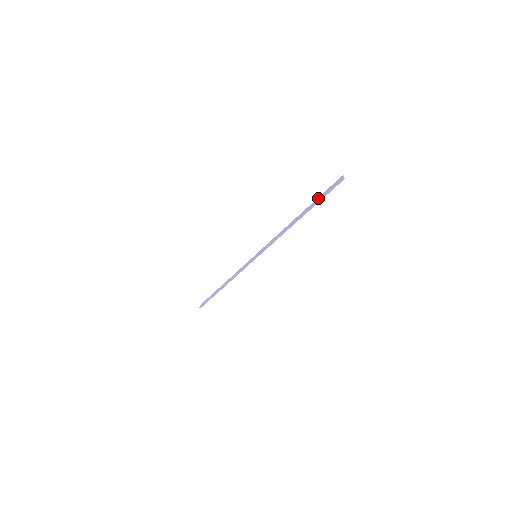
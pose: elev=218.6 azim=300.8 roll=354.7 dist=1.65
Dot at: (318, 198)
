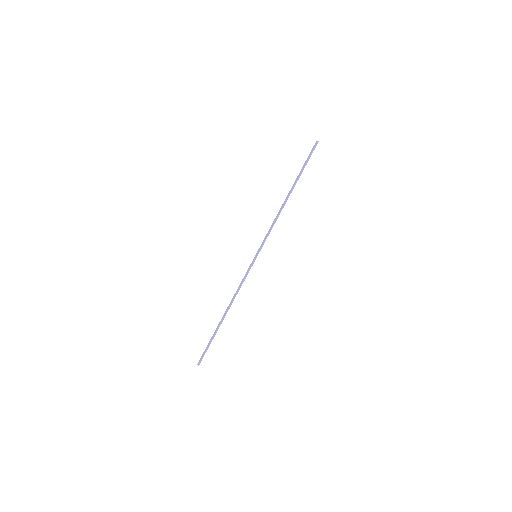
Dot at: (302, 168)
